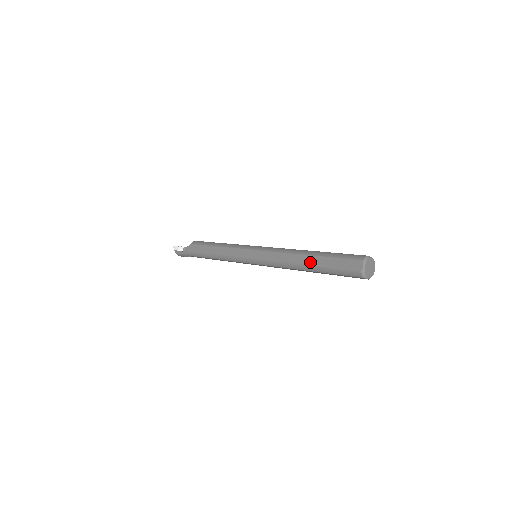
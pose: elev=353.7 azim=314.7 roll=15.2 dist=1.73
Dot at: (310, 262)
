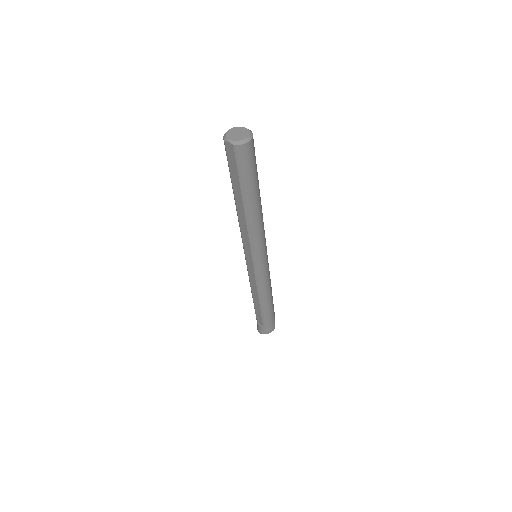
Dot at: occluded
